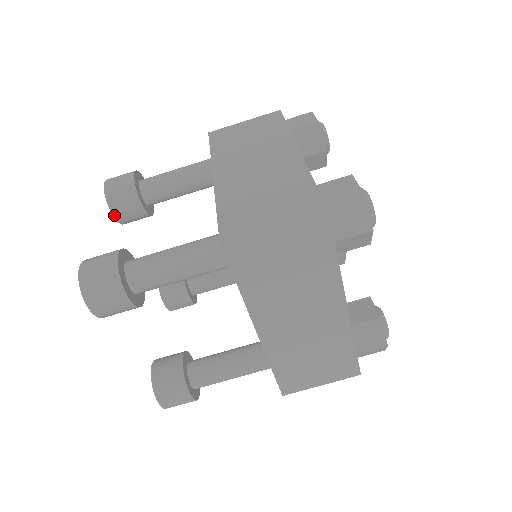
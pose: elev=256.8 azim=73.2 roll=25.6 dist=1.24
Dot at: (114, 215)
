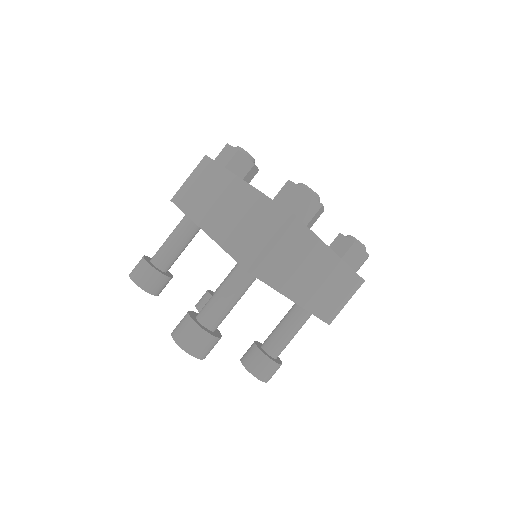
Dot at: (152, 294)
